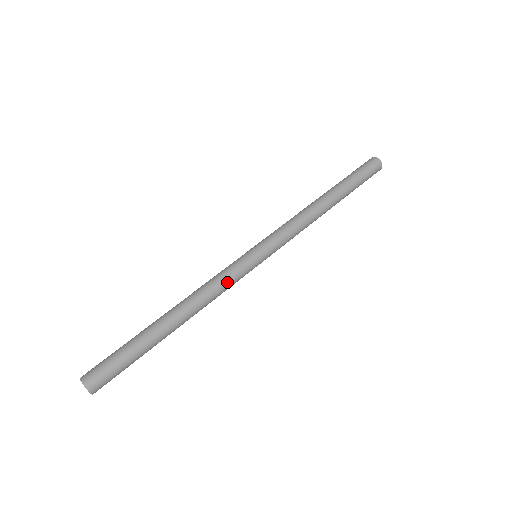
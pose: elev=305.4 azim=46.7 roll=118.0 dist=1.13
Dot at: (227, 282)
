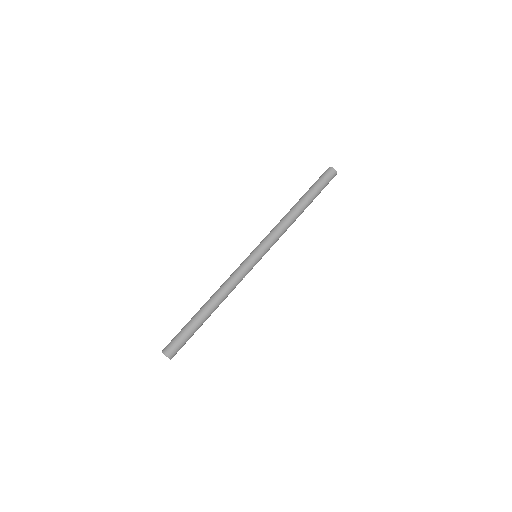
Dot at: (239, 277)
